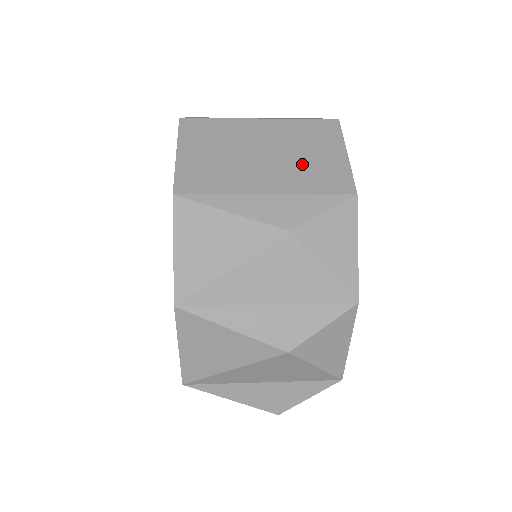
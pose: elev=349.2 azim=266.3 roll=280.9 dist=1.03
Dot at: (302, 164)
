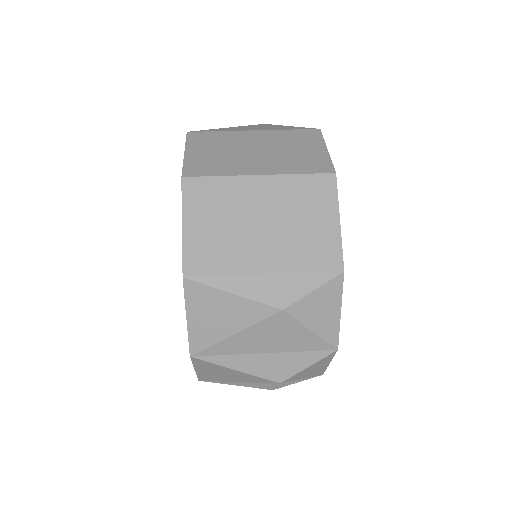
Dot at: (297, 236)
